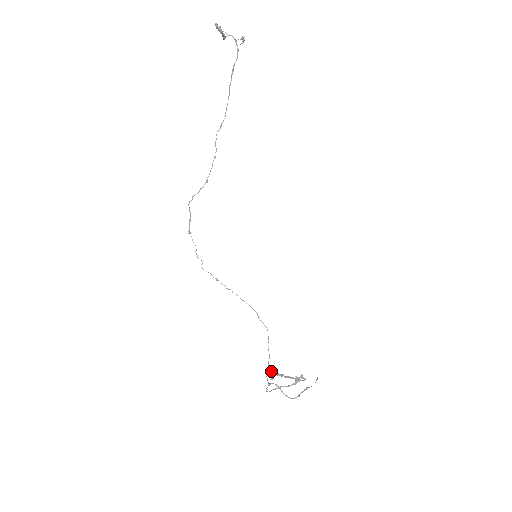
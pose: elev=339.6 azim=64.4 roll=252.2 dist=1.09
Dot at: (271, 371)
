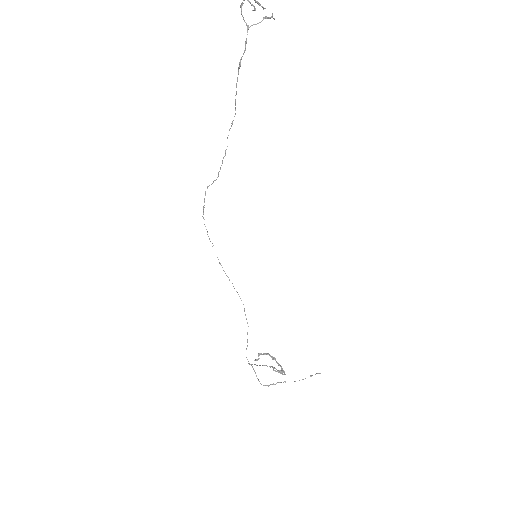
Dot at: (258, 353)
